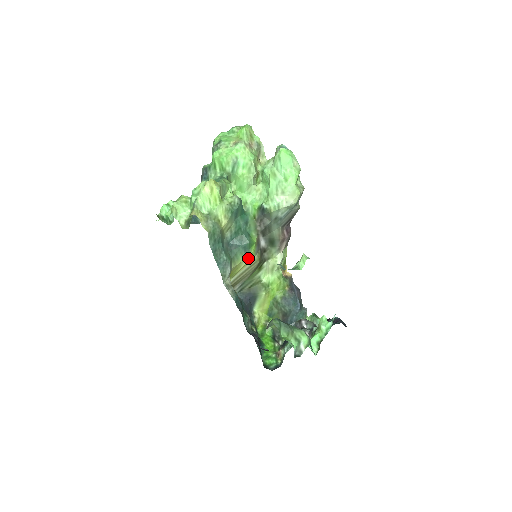
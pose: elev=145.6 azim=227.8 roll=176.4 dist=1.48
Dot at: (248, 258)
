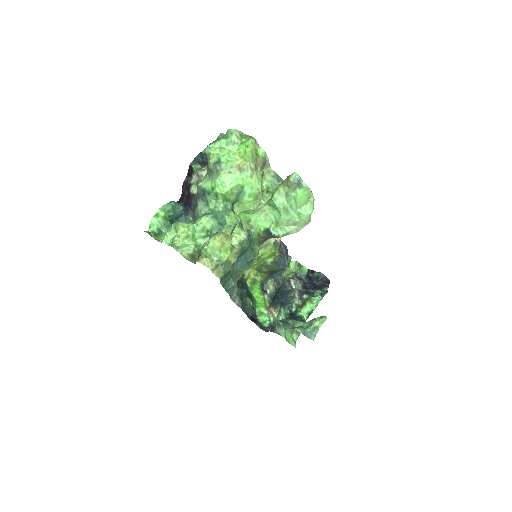
Dot at: (251, 267)
